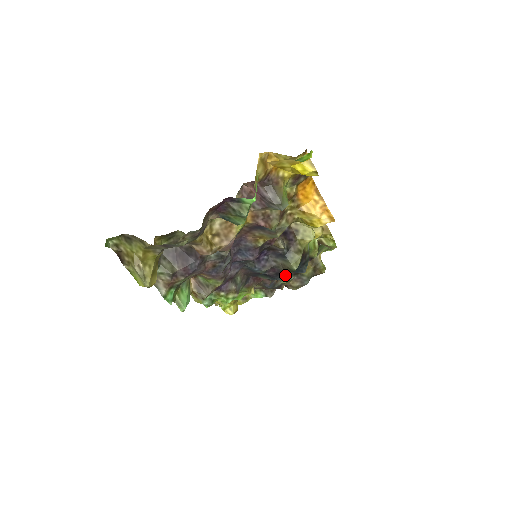
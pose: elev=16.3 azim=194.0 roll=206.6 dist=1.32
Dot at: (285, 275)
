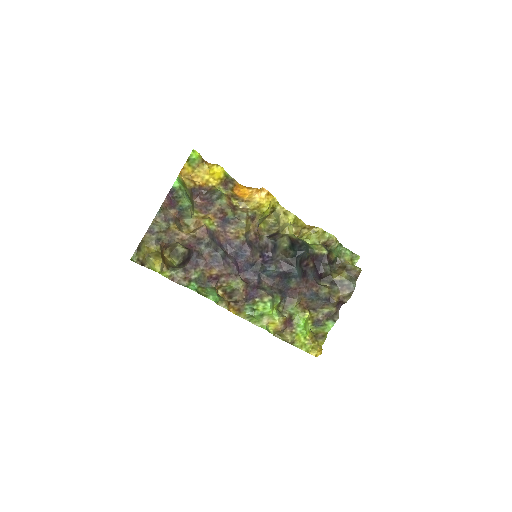
Dot at: (295, 264)
